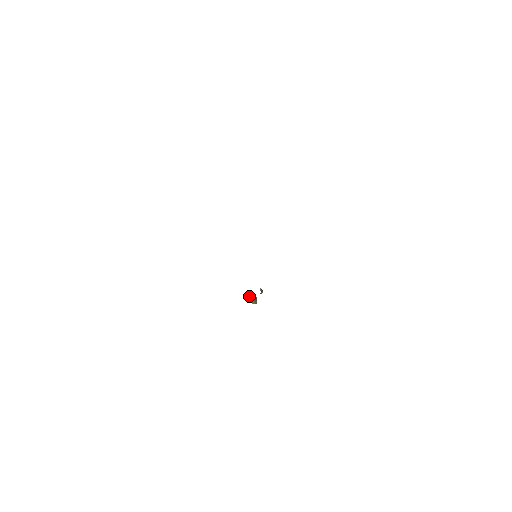
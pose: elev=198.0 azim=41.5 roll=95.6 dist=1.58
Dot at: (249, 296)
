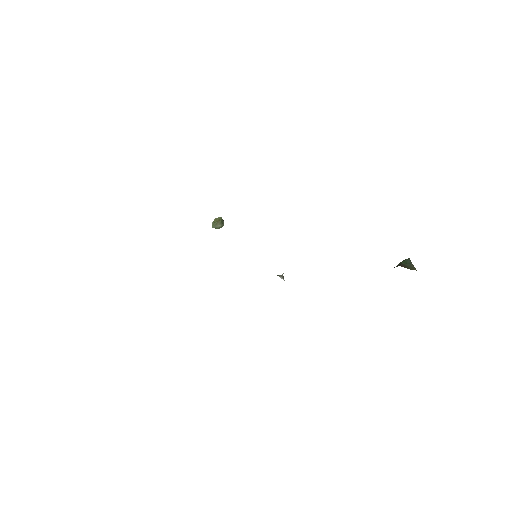
Dot at: (215, 226)
